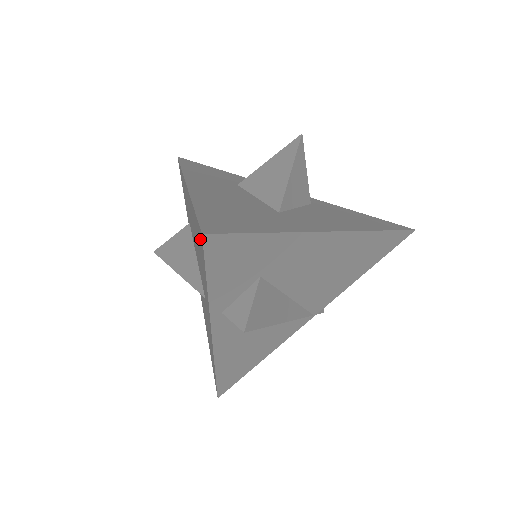
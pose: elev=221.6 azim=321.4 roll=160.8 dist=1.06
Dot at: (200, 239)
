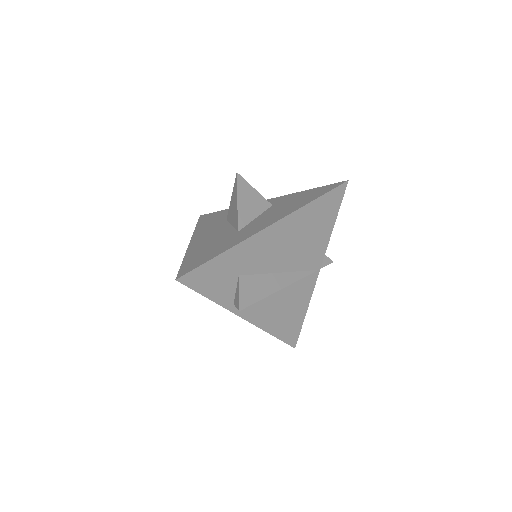
Dot at: occluded
